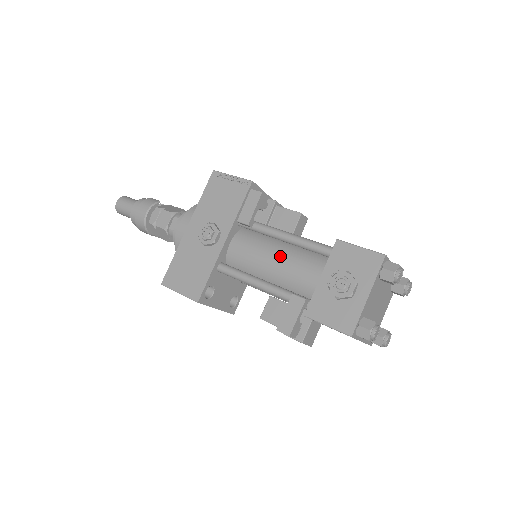
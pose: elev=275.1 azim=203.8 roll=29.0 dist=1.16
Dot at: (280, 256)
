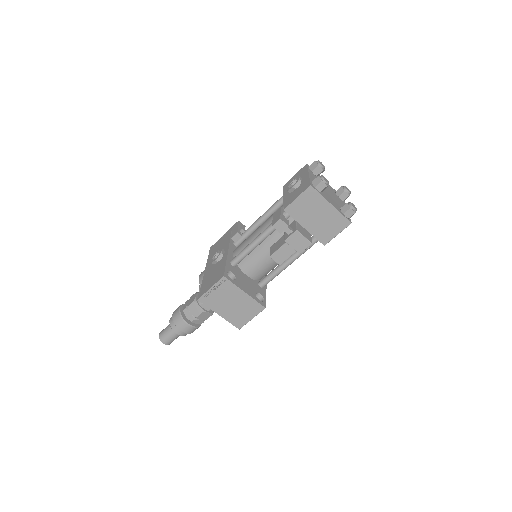
Dot at: (262, 224)
